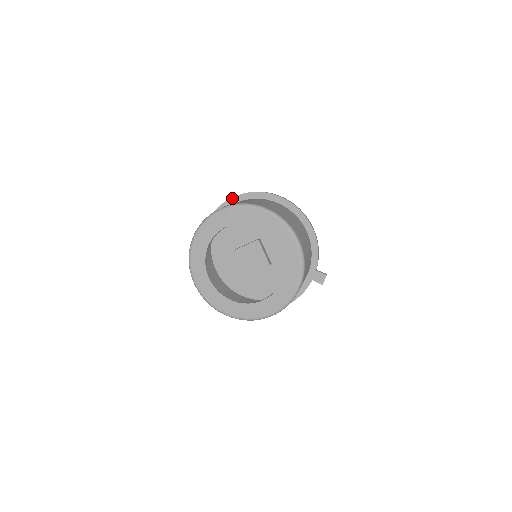
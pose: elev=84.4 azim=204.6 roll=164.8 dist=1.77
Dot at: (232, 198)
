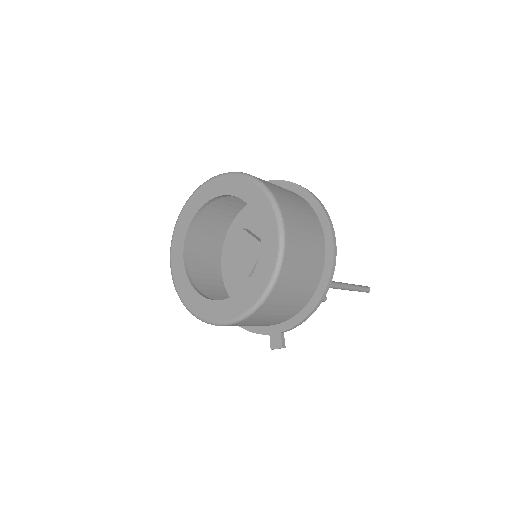
Dot at: (302, 187)
